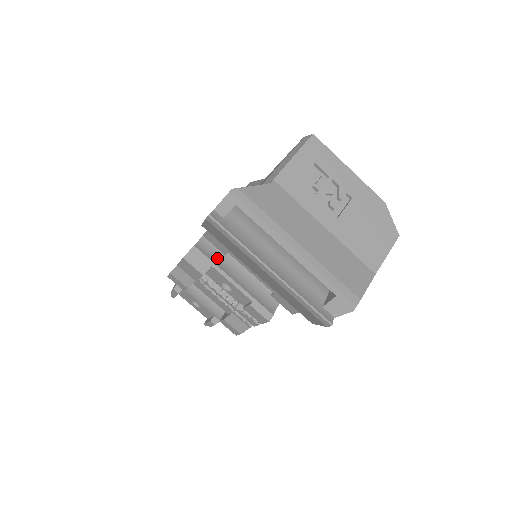
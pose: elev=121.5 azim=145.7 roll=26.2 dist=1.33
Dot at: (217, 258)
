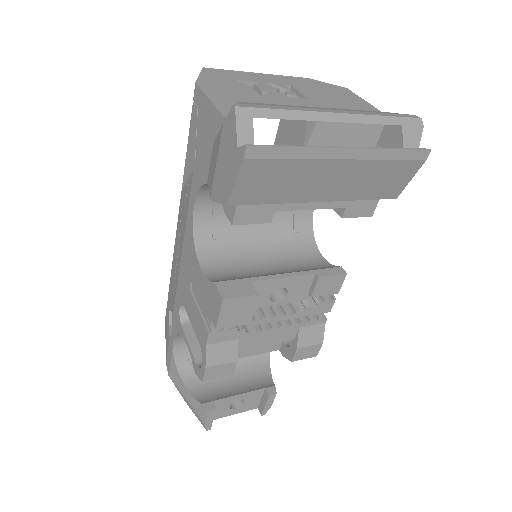
Dot at: (242, 276)
